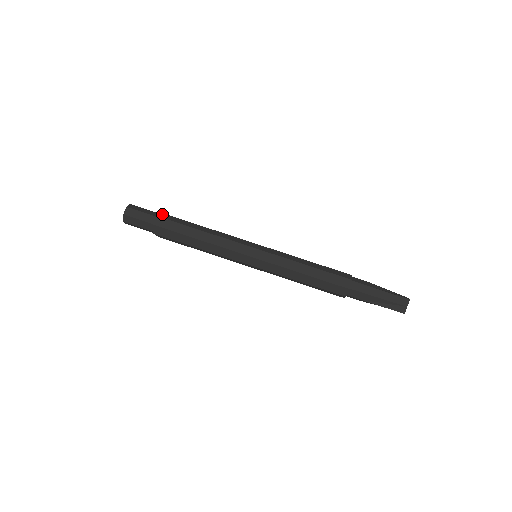
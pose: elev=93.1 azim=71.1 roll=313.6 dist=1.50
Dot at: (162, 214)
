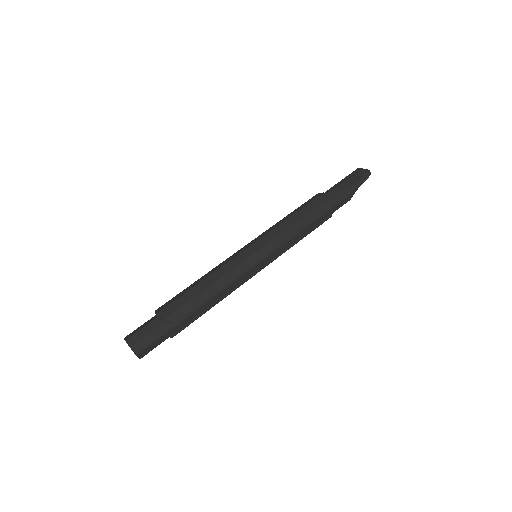
Dot at: occluded
